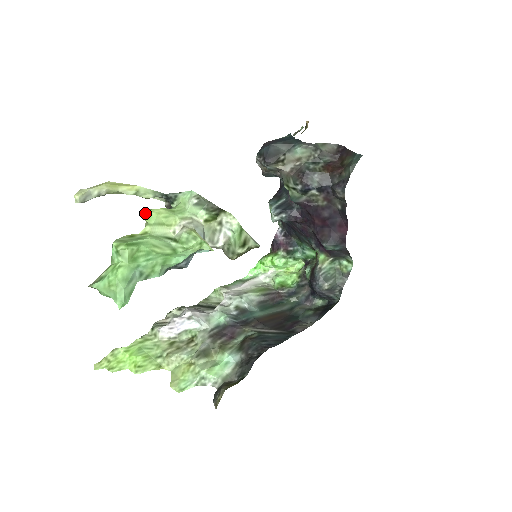
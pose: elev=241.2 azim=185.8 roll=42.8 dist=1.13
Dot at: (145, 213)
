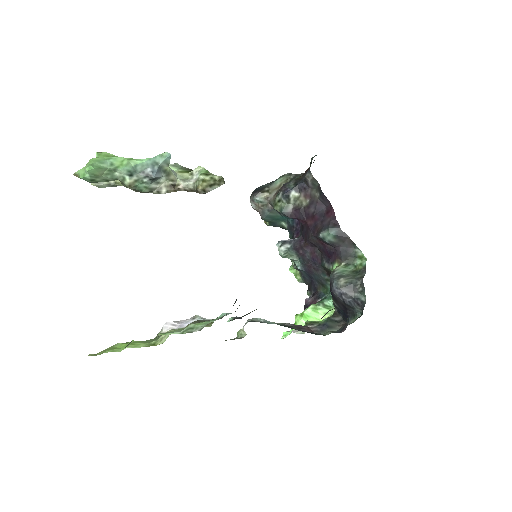
Dot at: occluded
